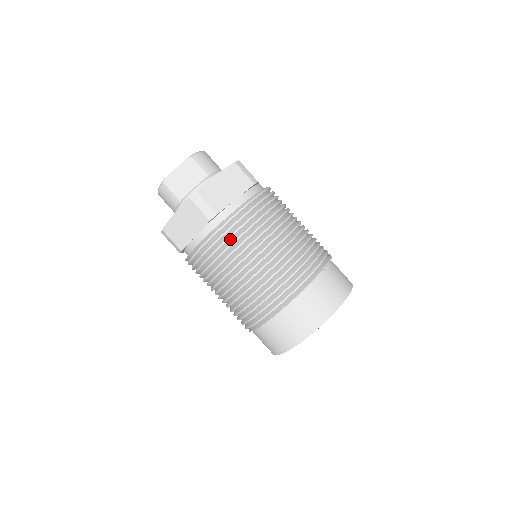
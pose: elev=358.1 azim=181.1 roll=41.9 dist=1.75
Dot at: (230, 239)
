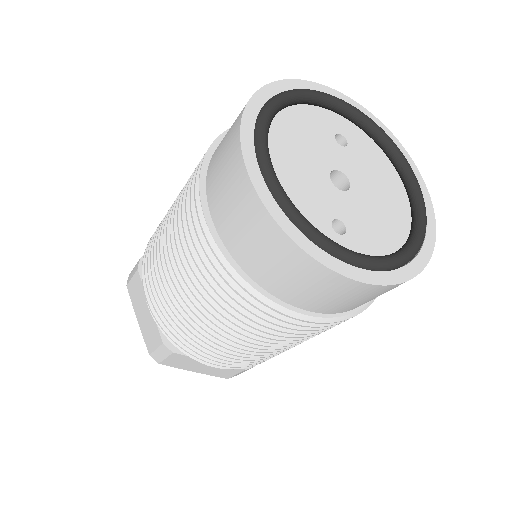
Dot at: occluded
